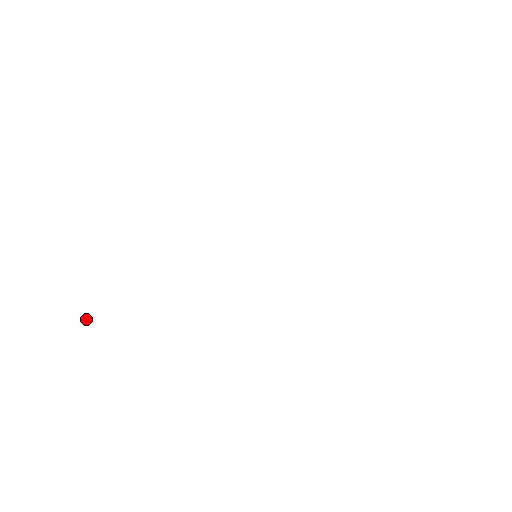
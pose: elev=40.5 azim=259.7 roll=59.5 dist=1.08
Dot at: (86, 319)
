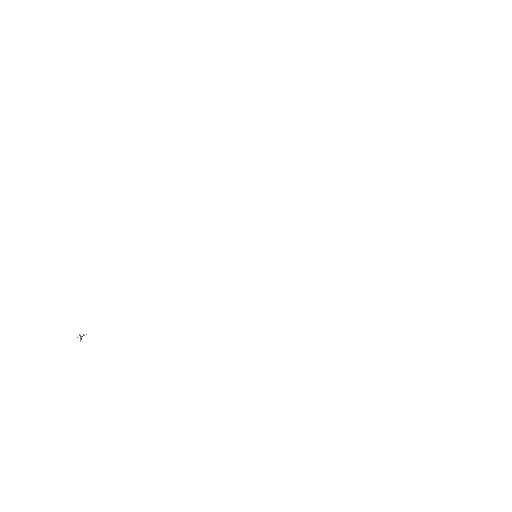
Dot at: (83, 335)
